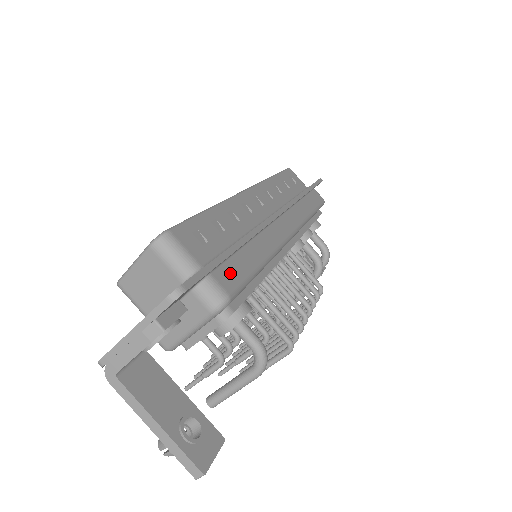
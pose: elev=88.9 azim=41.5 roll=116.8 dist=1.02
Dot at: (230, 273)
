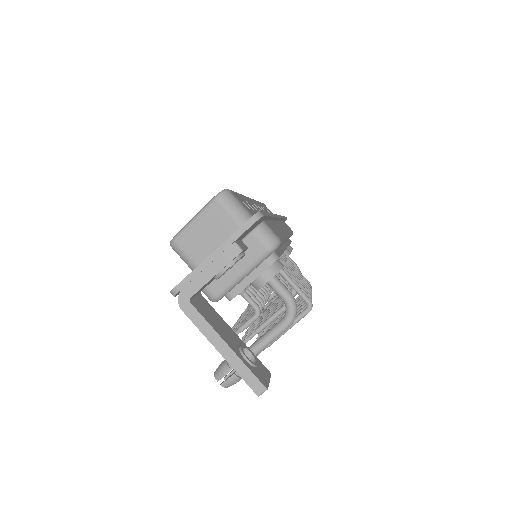
Dot at: (273, 229)
